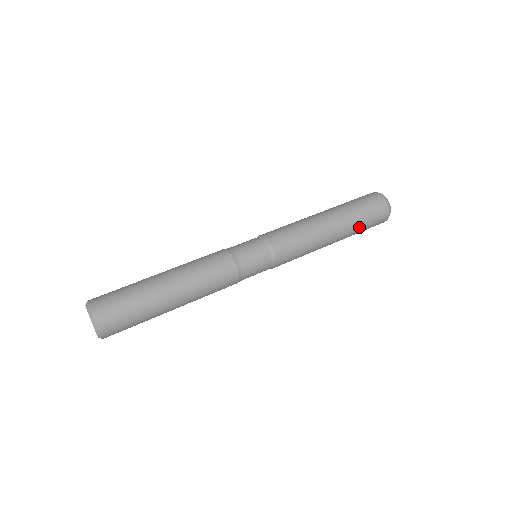
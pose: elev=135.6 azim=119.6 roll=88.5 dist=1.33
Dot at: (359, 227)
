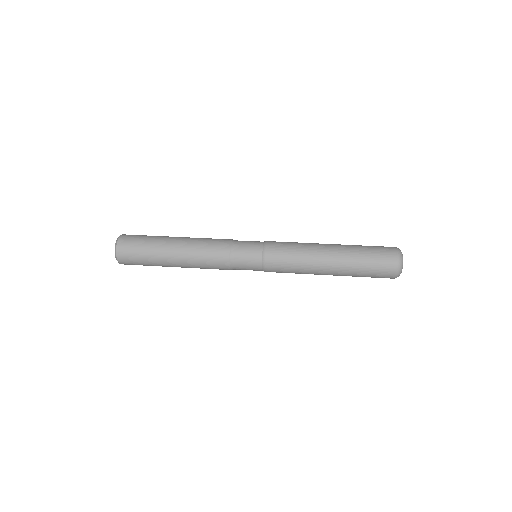
Dot at: (358, 273)
